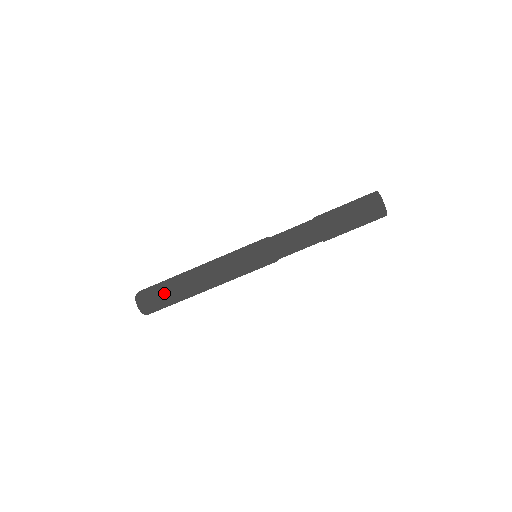
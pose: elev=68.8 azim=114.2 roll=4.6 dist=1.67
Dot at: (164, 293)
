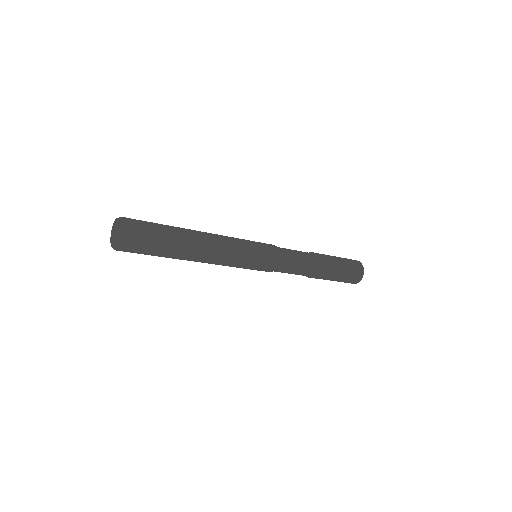
Dot at: occluded
